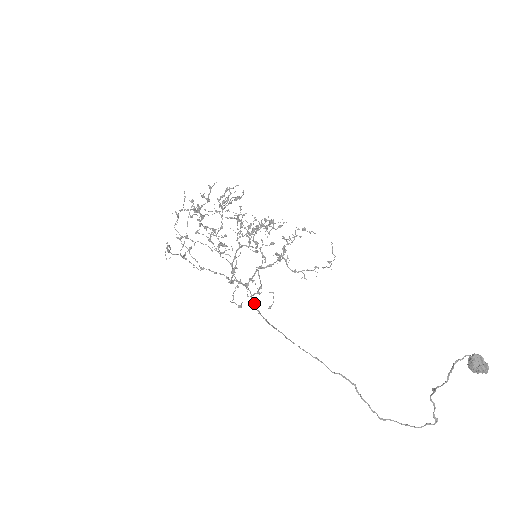
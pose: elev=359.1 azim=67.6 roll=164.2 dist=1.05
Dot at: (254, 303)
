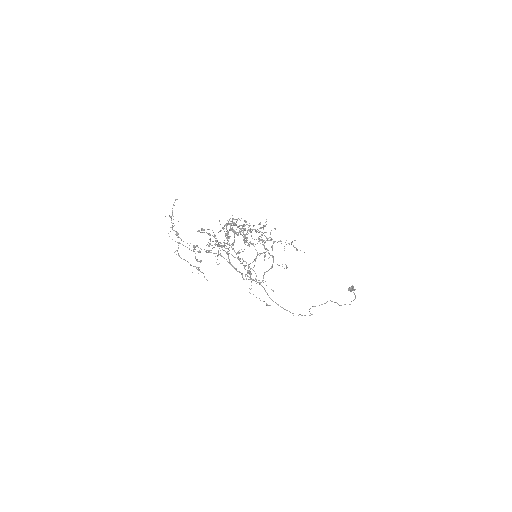
Dot at: occluded
